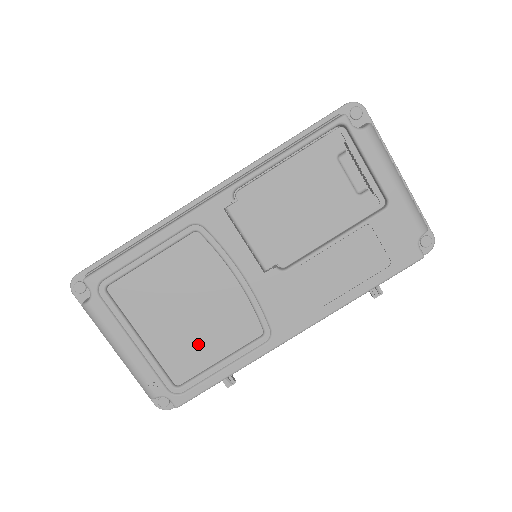
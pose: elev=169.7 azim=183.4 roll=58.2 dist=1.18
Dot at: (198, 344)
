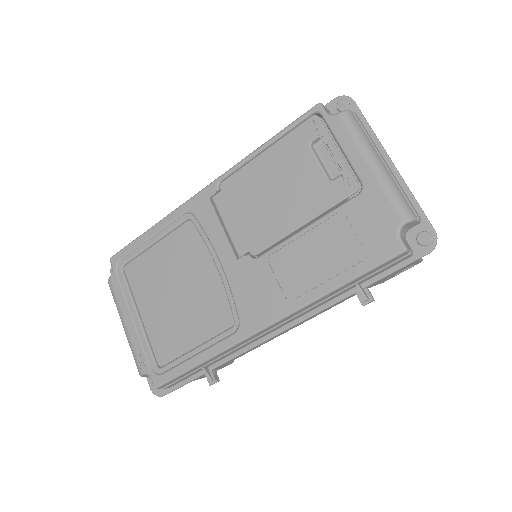
Dot at: (180, 327)
